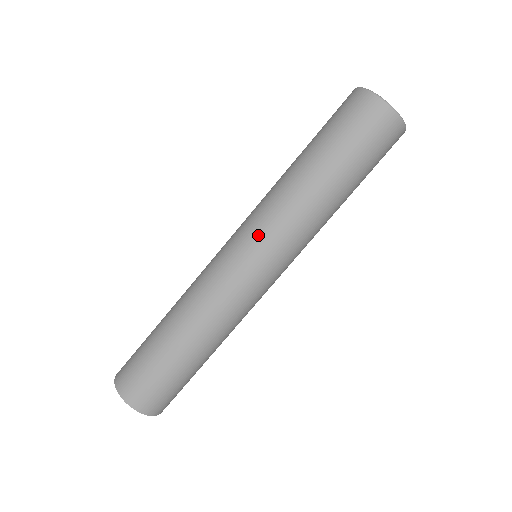
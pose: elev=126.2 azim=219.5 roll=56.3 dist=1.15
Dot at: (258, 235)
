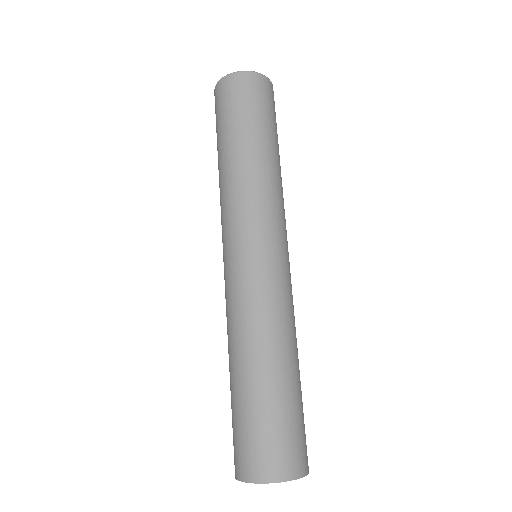
Dot at: (262, 225)
